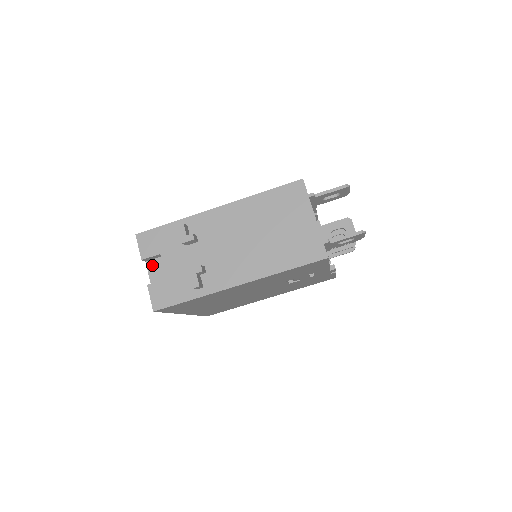
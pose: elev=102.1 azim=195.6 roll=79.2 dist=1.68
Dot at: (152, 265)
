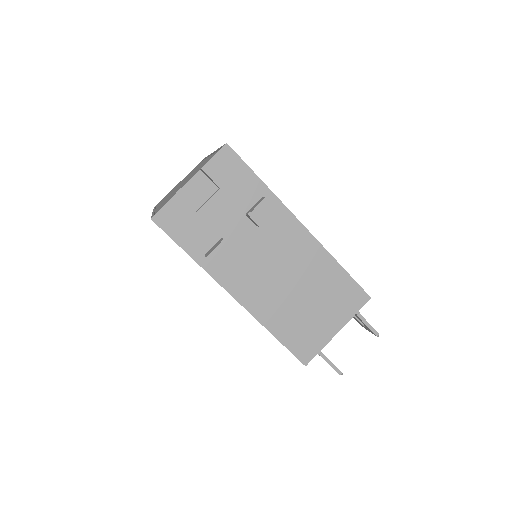
Dot at: (200, 180)
